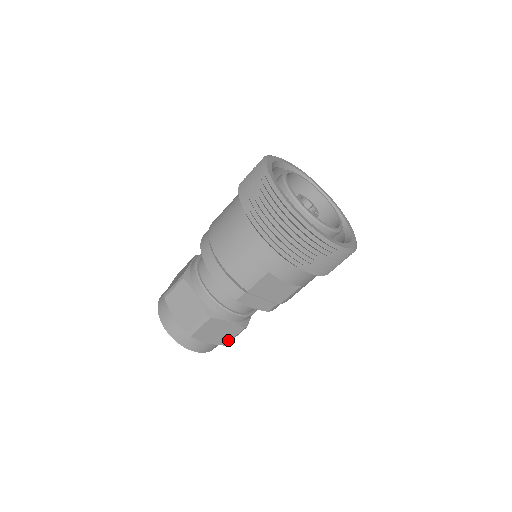
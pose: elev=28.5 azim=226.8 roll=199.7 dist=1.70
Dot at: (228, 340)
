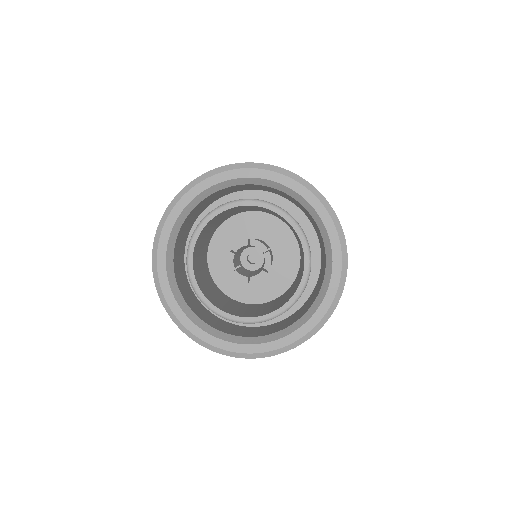
Dot at: occluded
